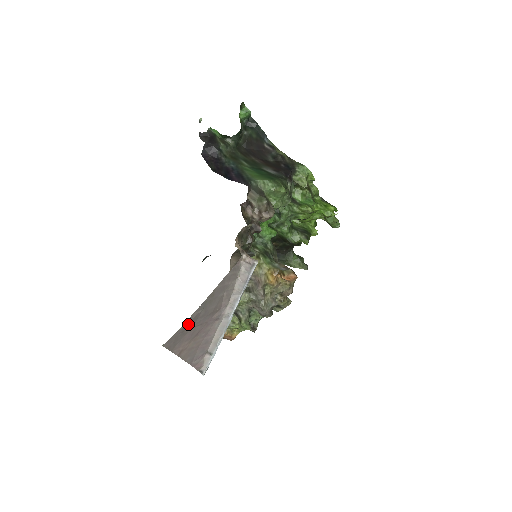
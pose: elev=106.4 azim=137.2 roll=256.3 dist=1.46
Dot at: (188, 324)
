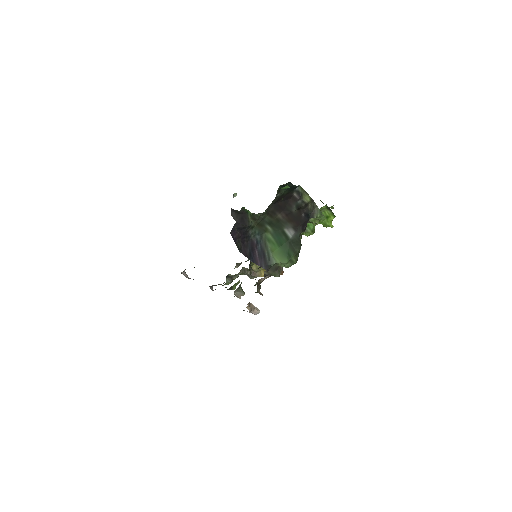
Dot at: occluded
